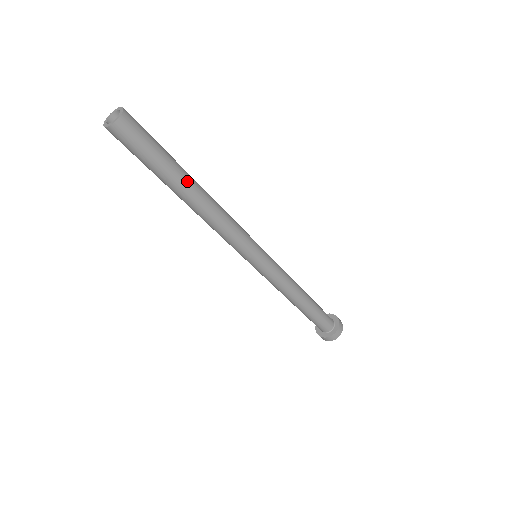
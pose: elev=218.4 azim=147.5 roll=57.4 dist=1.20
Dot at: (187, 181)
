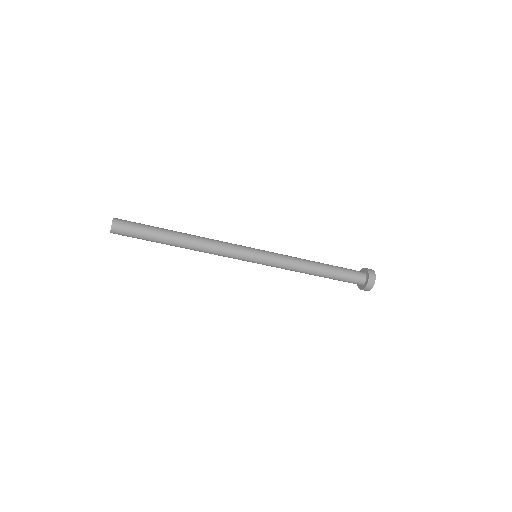
Dot at: (172, 232)
